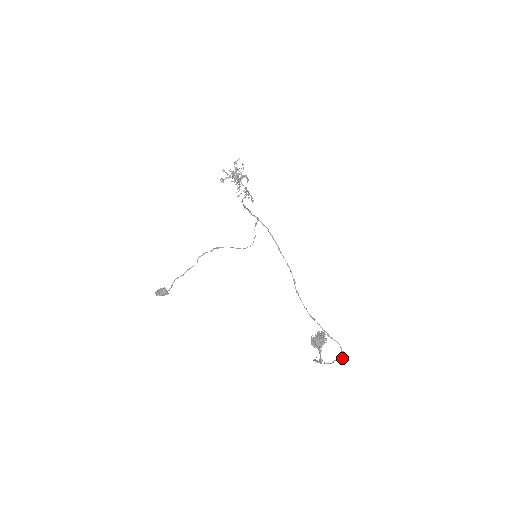
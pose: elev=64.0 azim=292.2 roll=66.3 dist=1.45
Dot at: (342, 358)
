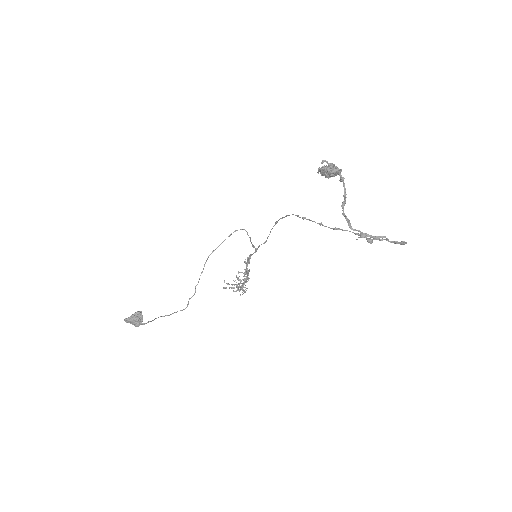
Dot at: (403, 243)
